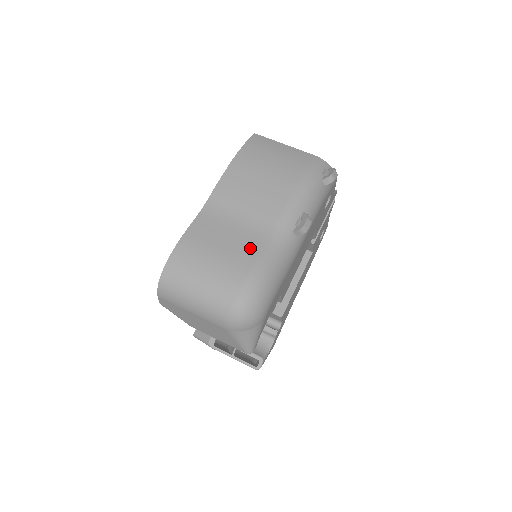
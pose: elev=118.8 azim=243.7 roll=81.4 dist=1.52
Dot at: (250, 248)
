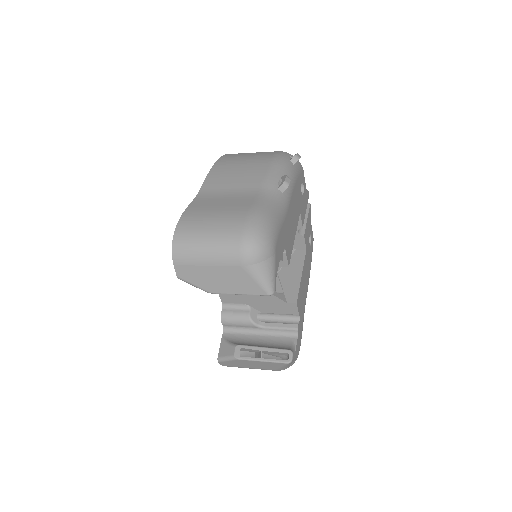
Dot at: (245, 202)
